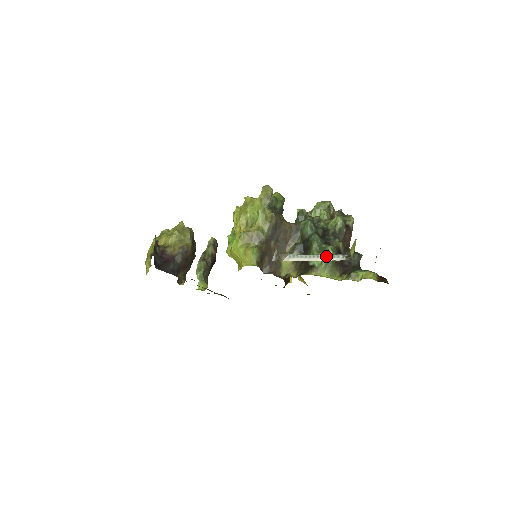
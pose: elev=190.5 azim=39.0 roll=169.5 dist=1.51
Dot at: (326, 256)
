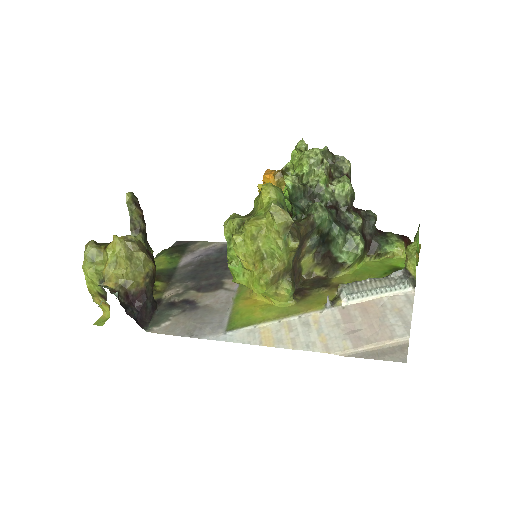
Dot at: (391, 289)
